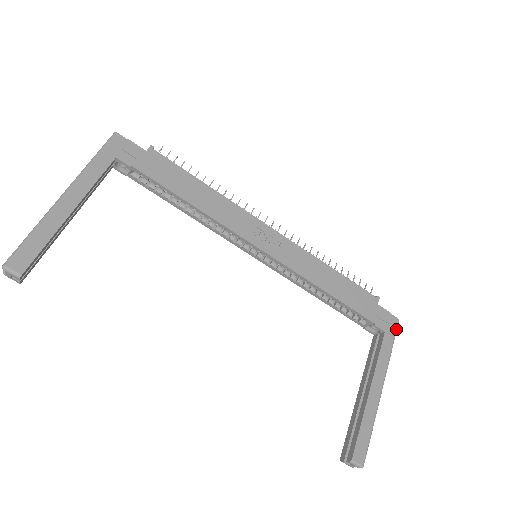
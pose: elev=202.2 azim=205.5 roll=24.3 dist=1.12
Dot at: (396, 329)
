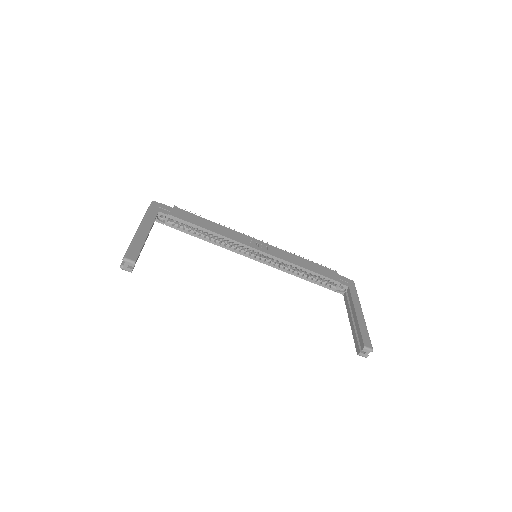
Dot at: occluded
